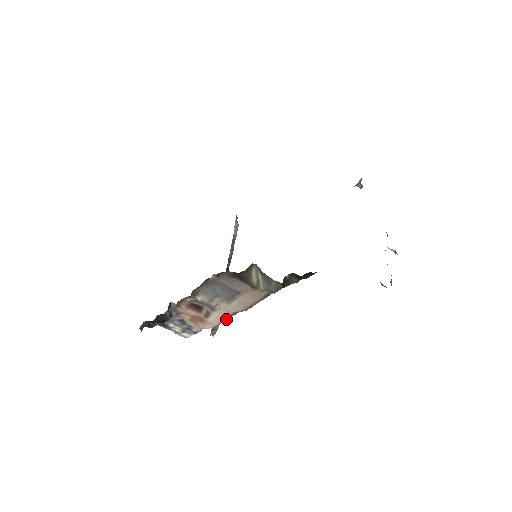
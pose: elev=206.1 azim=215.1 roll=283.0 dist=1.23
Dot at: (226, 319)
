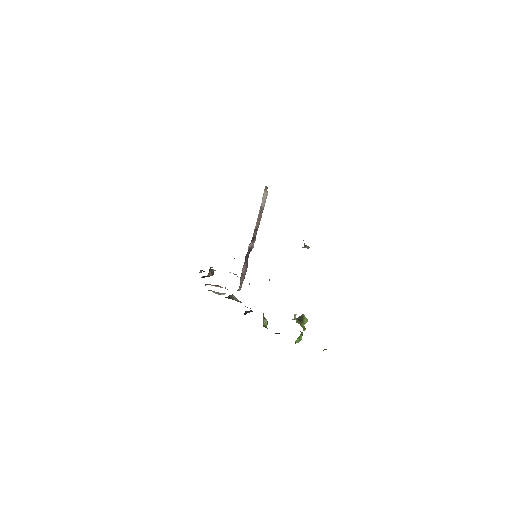
Dot at: occluded
